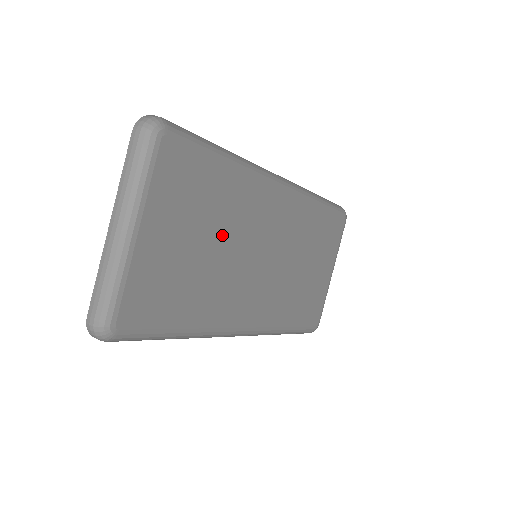
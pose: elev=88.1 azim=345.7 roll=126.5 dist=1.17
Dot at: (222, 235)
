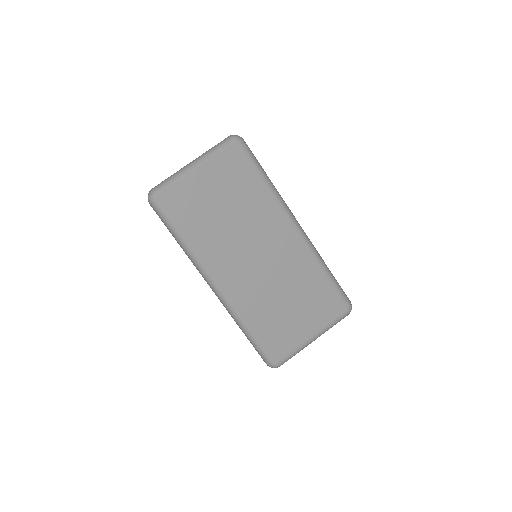
Dot at: (238, 214)
